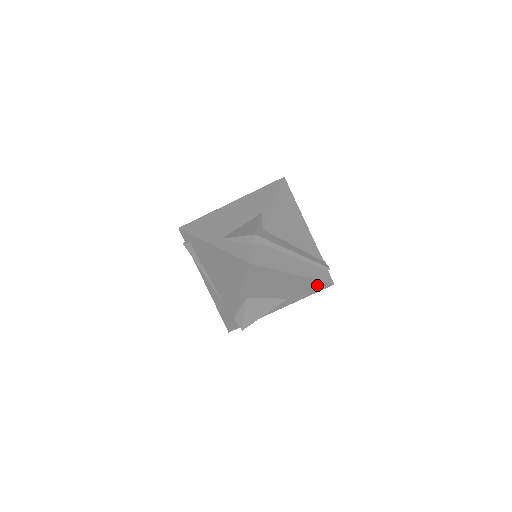
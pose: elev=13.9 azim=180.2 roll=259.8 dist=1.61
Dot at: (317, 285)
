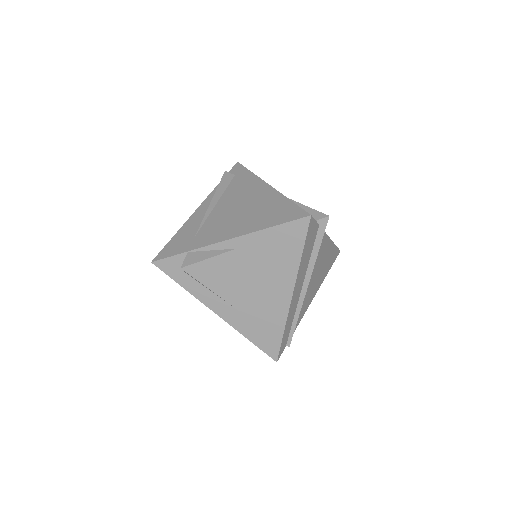
Dot at: (273, 338)
